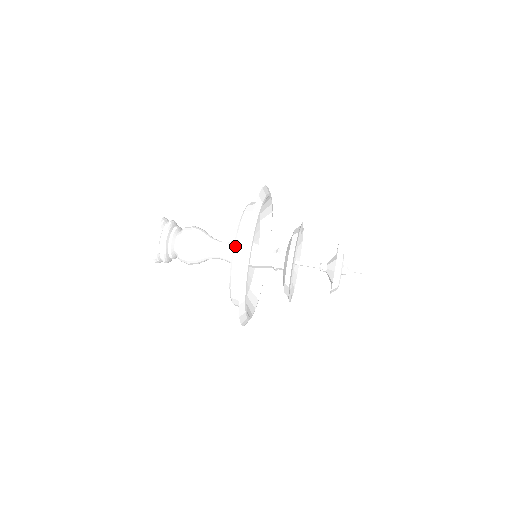
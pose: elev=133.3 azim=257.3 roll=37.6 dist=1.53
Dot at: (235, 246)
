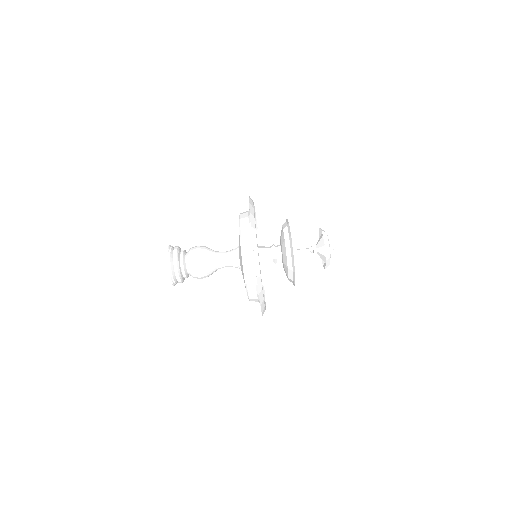
Dot at: (245, 272)
